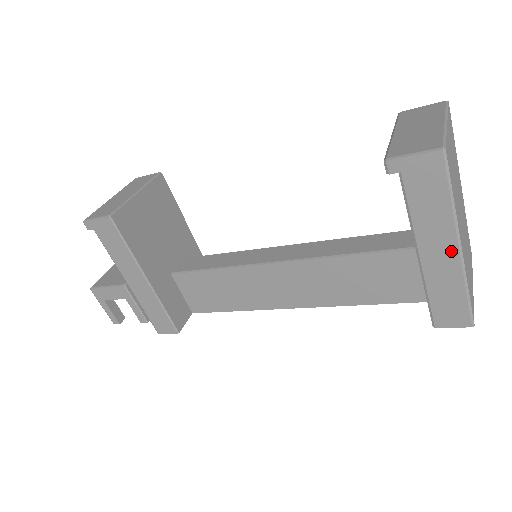
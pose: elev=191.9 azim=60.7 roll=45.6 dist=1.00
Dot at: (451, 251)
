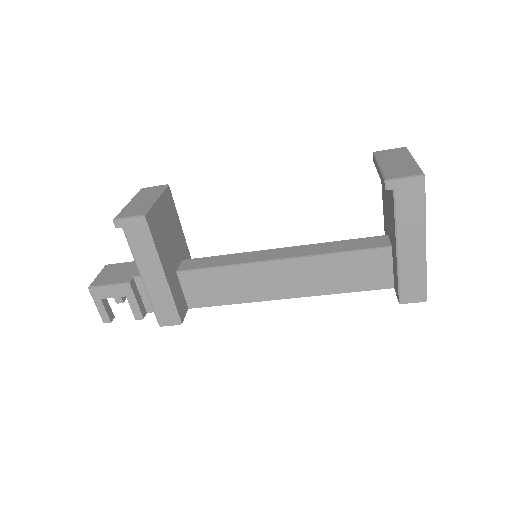
Dot at: (419, 245)
